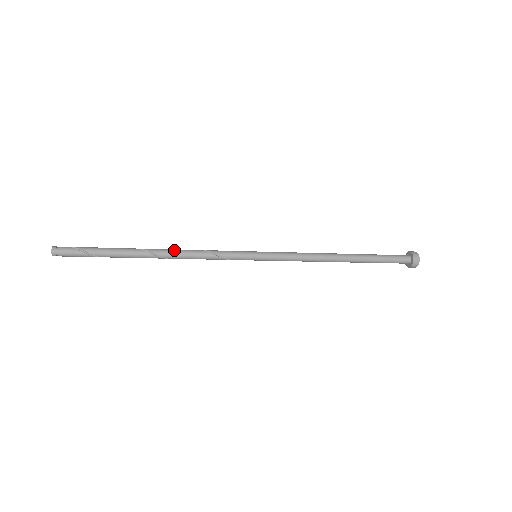
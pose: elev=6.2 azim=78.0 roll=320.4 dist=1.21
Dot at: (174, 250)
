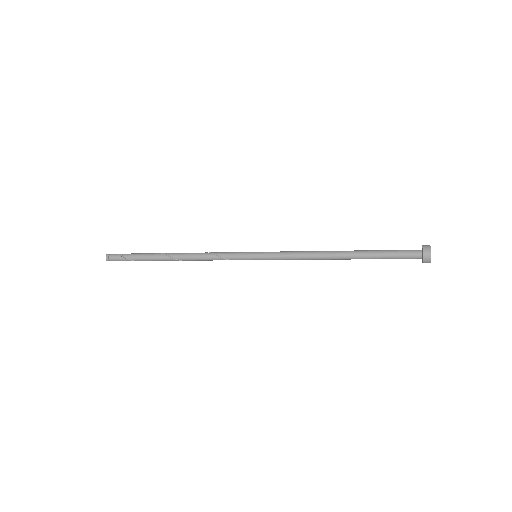
Dot at: (187, 254)
